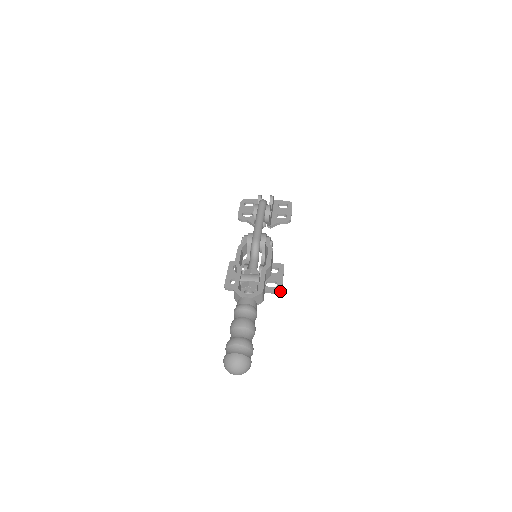
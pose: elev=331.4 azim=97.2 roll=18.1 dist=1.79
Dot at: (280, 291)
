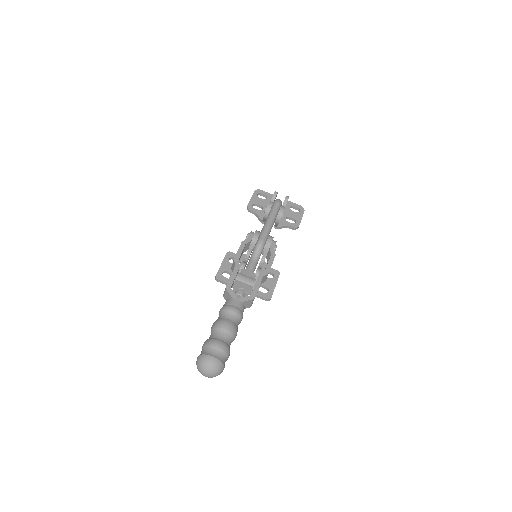
Dot at: (269, 299)
